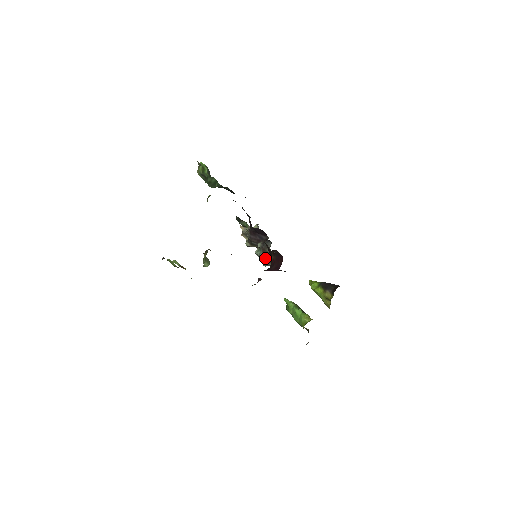
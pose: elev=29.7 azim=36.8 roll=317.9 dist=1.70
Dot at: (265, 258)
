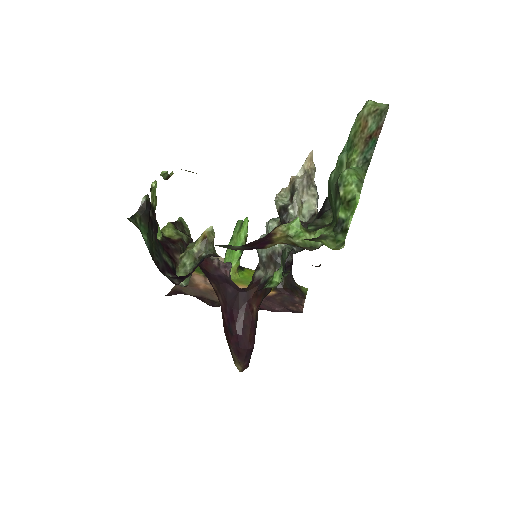
Dot at: (262, 259)
